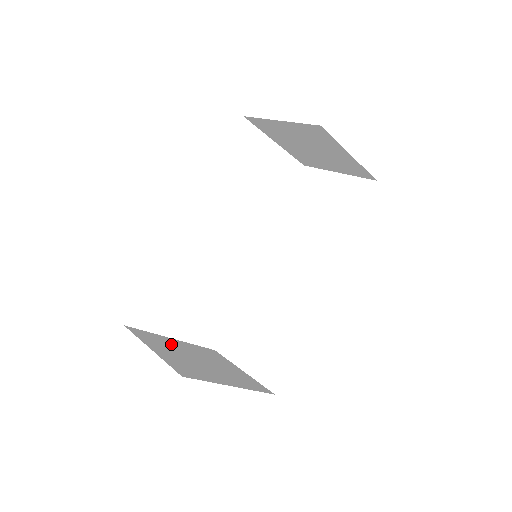
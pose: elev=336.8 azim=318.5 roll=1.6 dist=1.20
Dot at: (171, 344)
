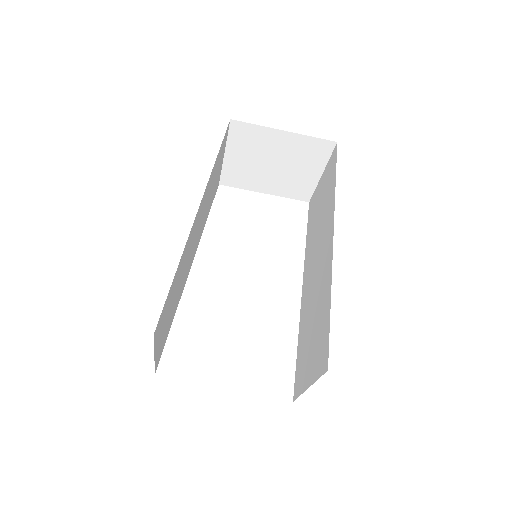
Dot at: occluded
